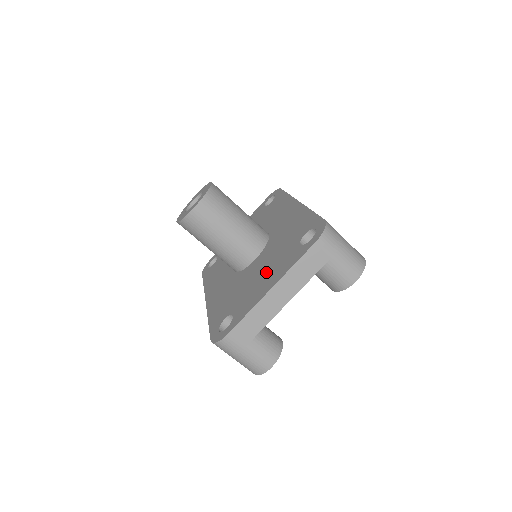
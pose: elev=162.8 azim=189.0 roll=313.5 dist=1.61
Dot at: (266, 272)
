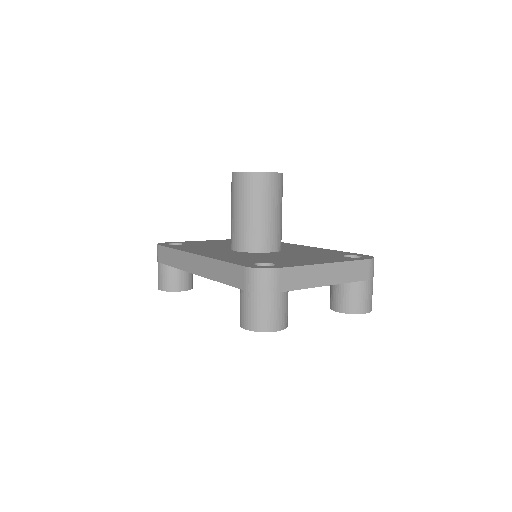
Dot at: (305, 257)
